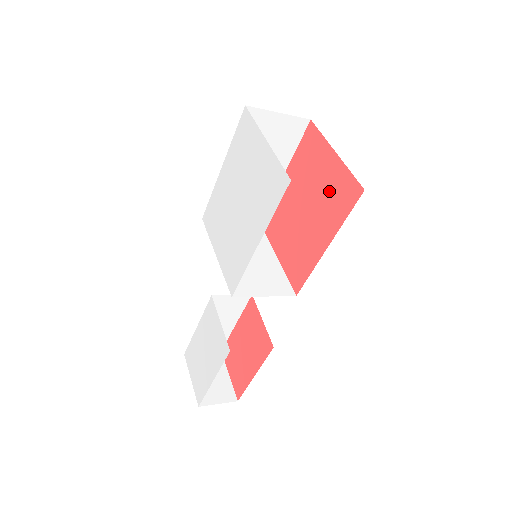
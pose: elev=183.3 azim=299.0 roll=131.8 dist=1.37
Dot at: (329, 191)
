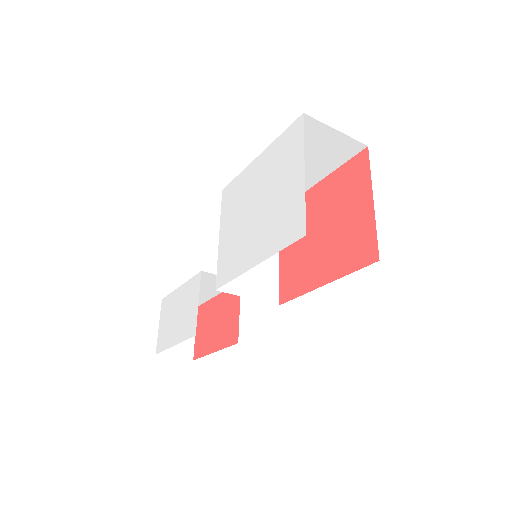
Dot at: (350, 234)
